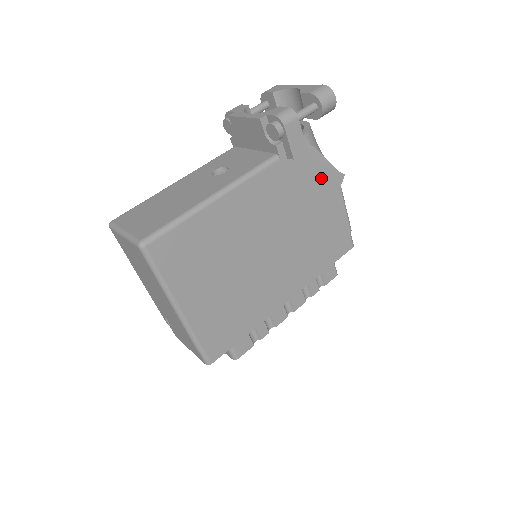
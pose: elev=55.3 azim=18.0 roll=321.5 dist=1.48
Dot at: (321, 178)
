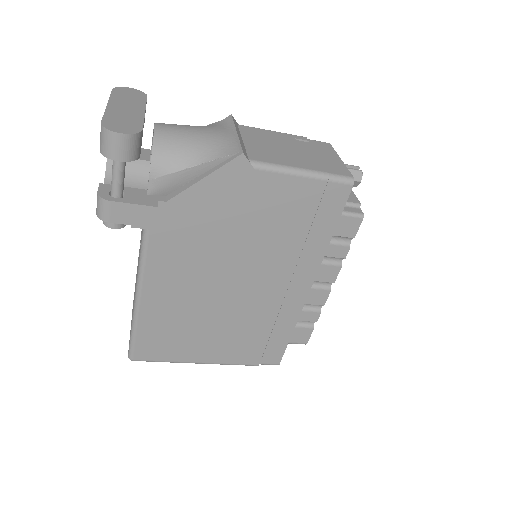
Dot at: (216, 190)
